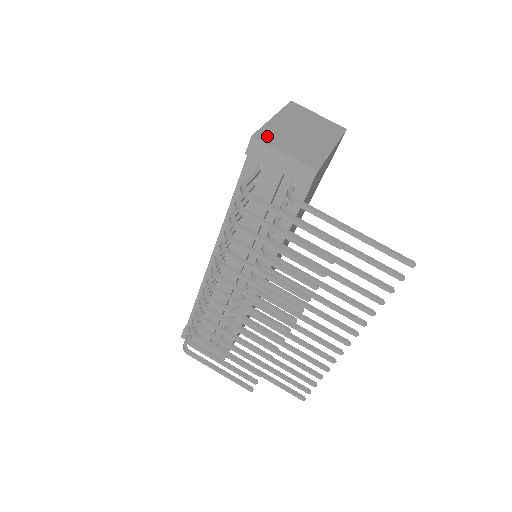
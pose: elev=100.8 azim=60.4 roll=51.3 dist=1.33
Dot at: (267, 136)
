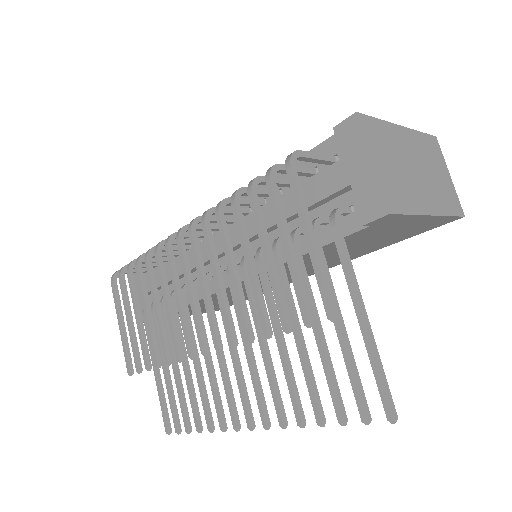
Dot at: (373, 130)
